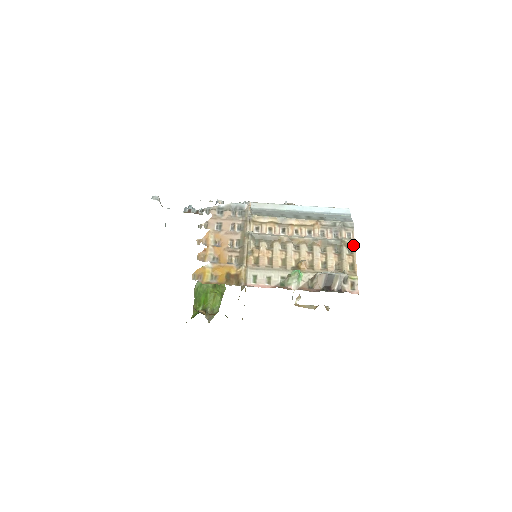
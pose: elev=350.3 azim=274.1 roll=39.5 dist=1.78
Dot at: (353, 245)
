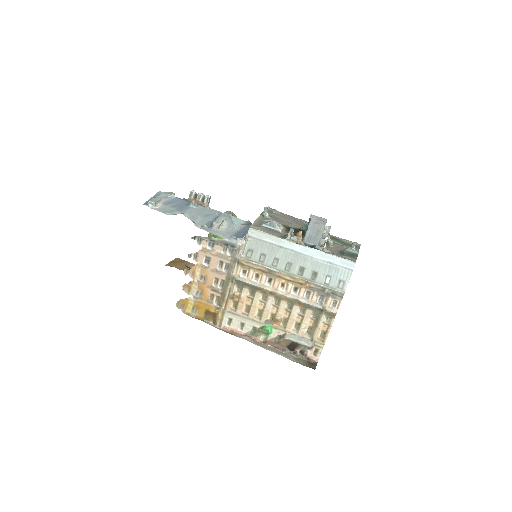
Dot at: (334, 315)
